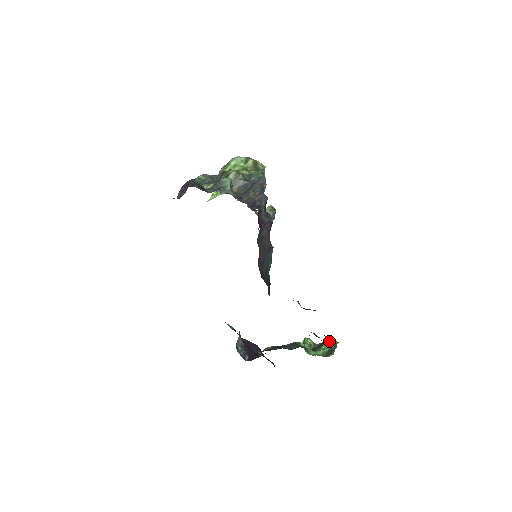
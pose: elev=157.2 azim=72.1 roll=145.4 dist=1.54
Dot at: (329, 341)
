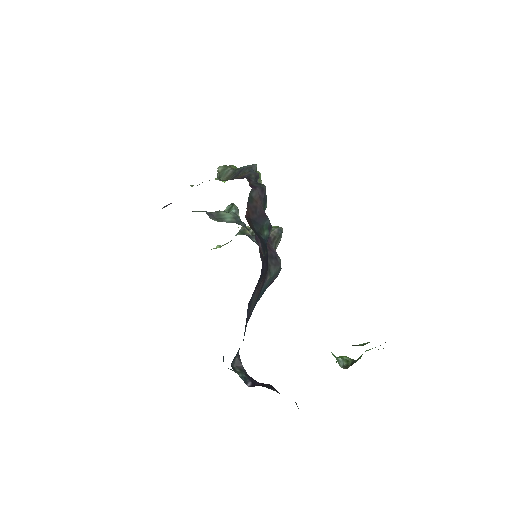
Dot at: occluded
